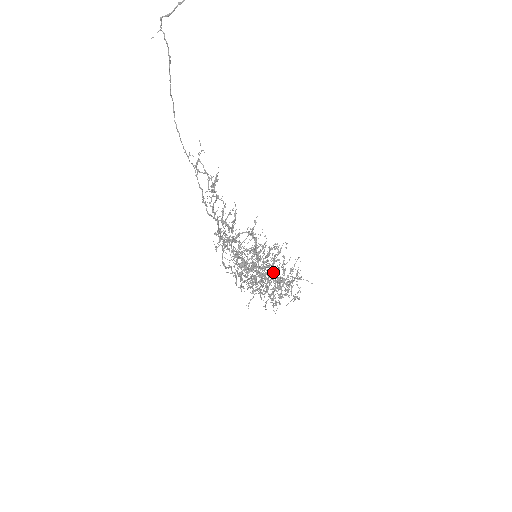
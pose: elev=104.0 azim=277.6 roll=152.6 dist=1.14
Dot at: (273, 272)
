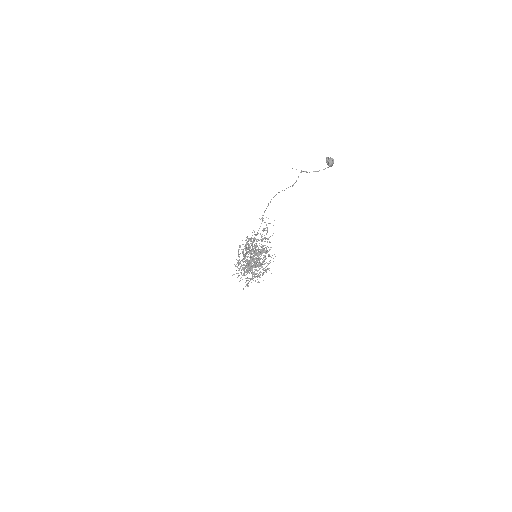
Dot at: occluded
